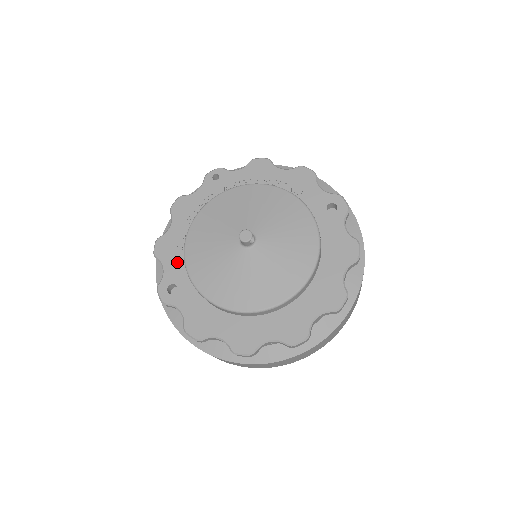
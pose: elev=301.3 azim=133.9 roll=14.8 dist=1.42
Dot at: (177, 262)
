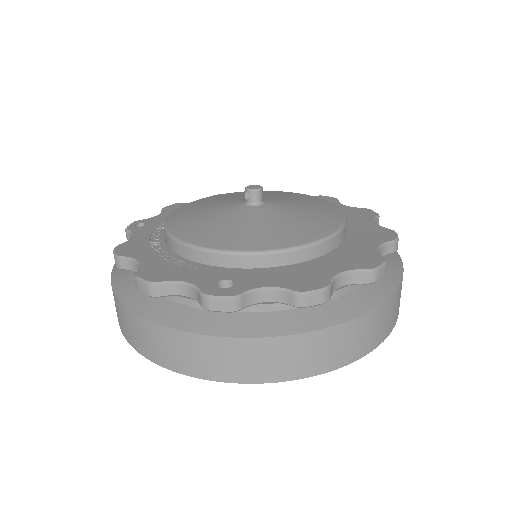
Dot at: (194, 270)
